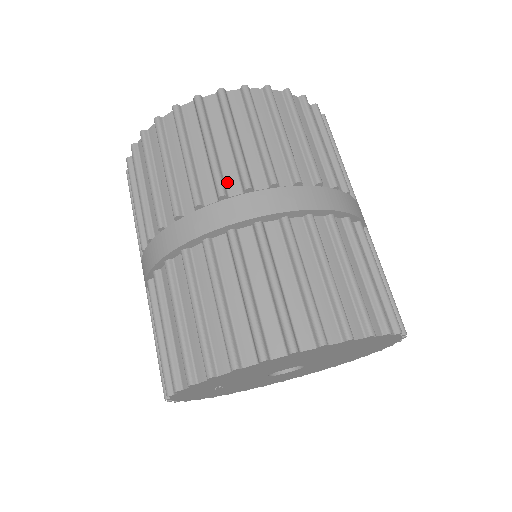
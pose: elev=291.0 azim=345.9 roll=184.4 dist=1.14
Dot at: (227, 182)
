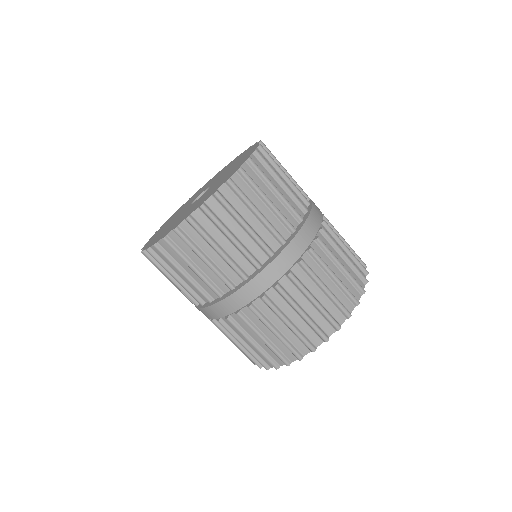
Dot at: (208, 292)
